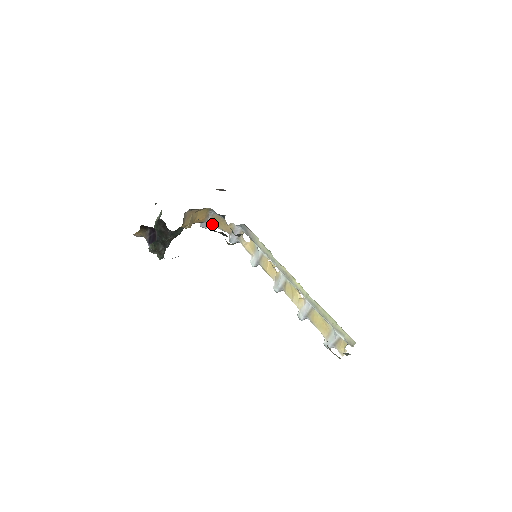
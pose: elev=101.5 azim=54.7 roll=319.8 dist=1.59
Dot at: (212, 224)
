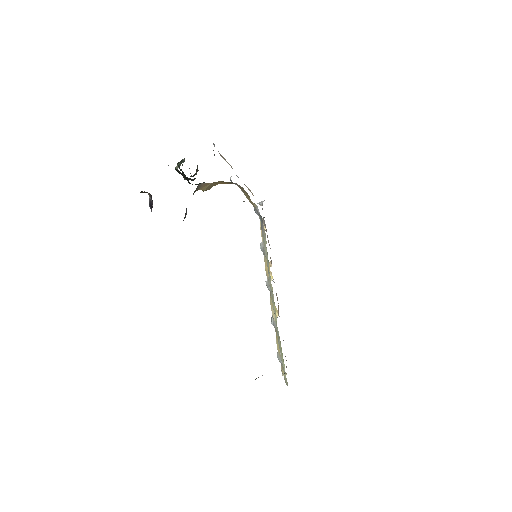
Dot at: occluded
